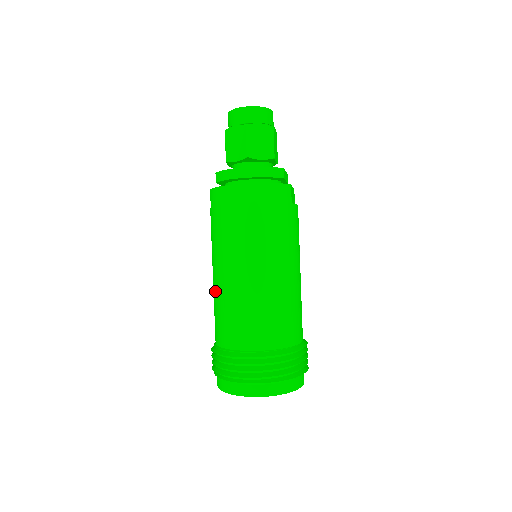
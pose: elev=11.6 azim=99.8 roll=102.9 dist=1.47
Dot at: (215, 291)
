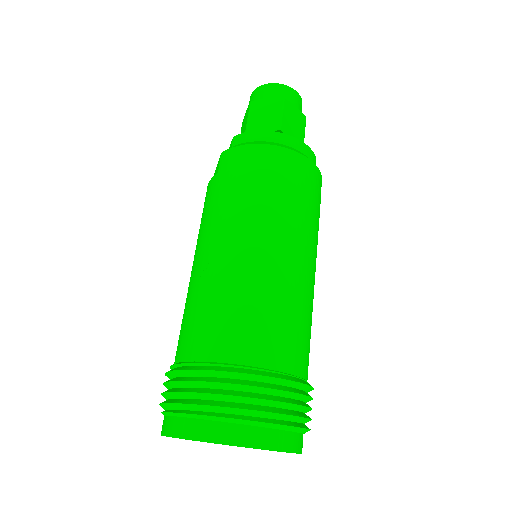
Dot at: (203, 277)
